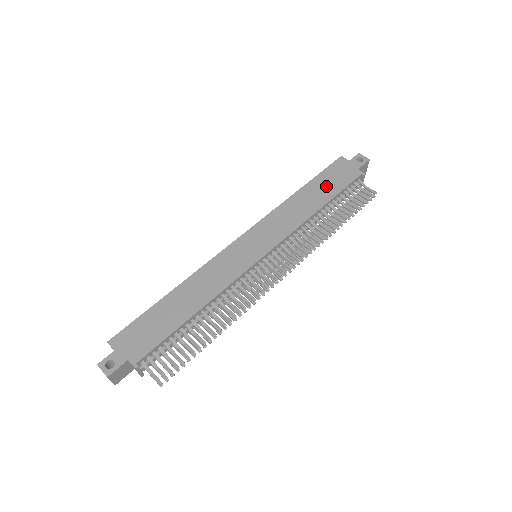
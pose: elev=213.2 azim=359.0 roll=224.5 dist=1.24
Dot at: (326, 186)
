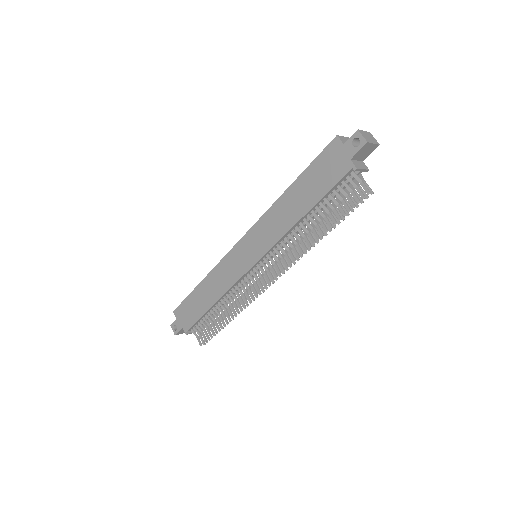
Dot at: (313, 185)
